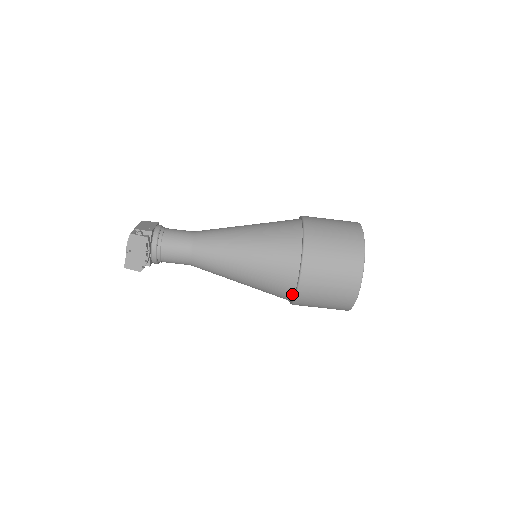
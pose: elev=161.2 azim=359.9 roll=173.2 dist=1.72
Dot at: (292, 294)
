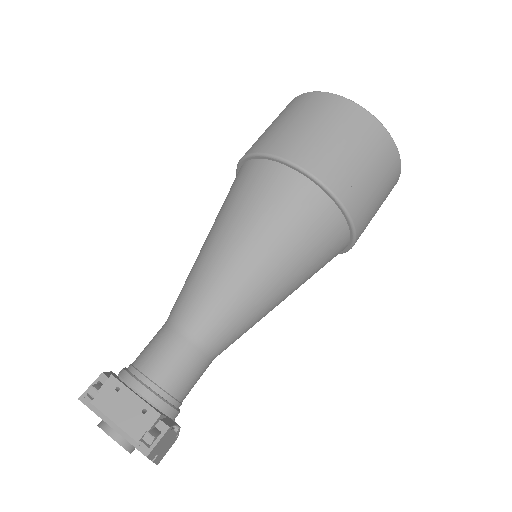
Dot at: occluded
